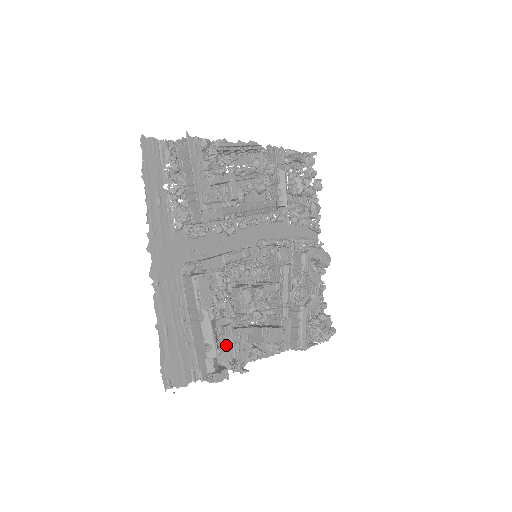
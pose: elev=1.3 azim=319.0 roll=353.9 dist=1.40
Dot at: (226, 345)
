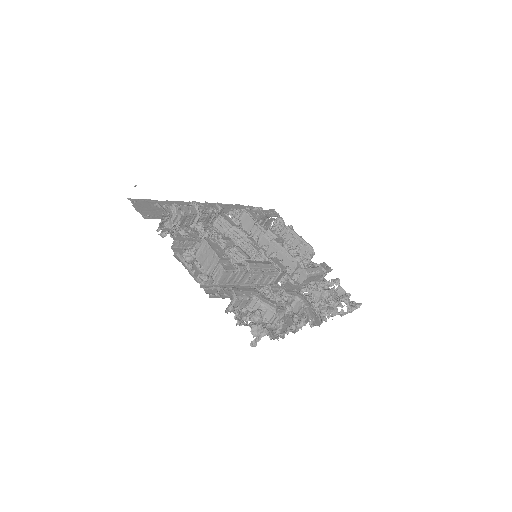
Dot at: (182, 231)
